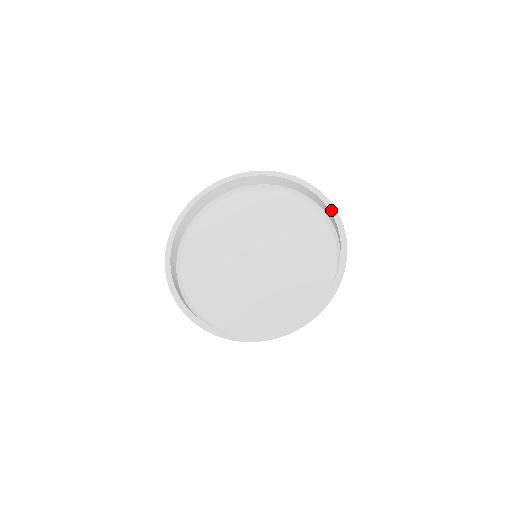
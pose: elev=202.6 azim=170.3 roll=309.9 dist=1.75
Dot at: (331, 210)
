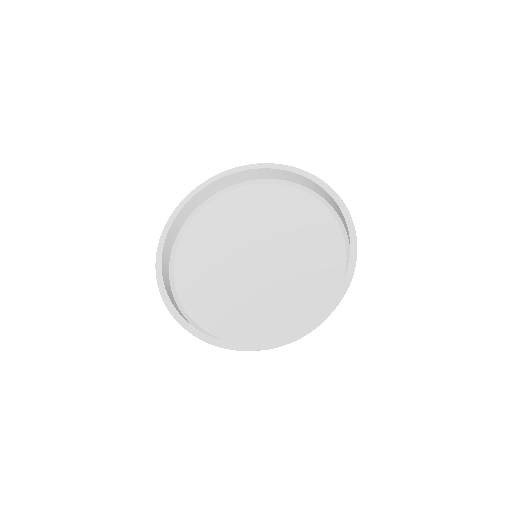
Dot at: (350, 232)
